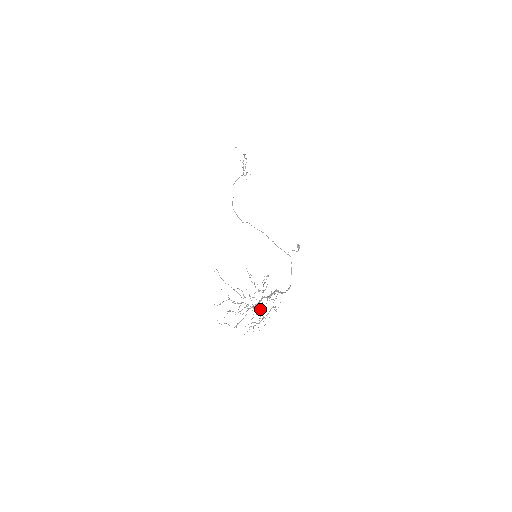
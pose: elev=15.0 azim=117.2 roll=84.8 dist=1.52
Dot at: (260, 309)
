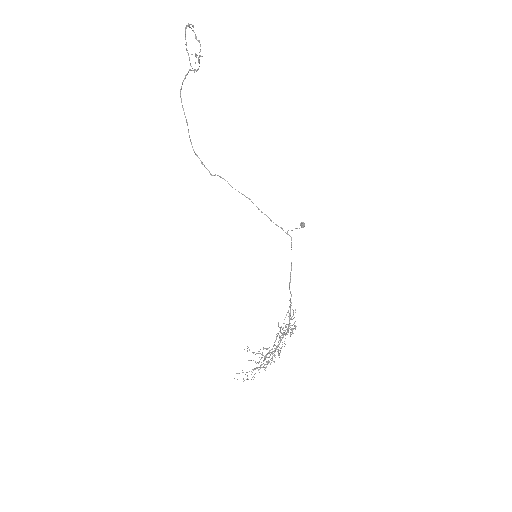
Dot at: occluded
